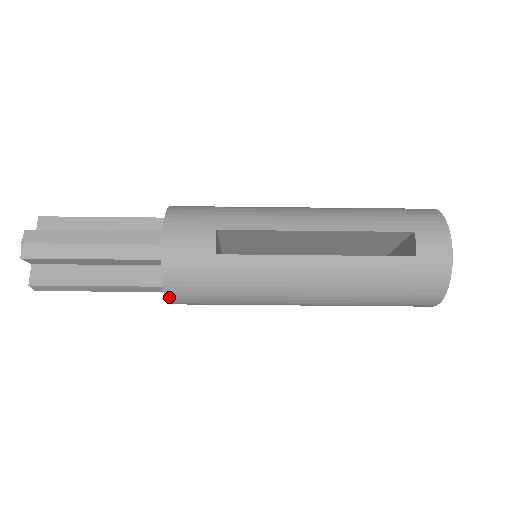
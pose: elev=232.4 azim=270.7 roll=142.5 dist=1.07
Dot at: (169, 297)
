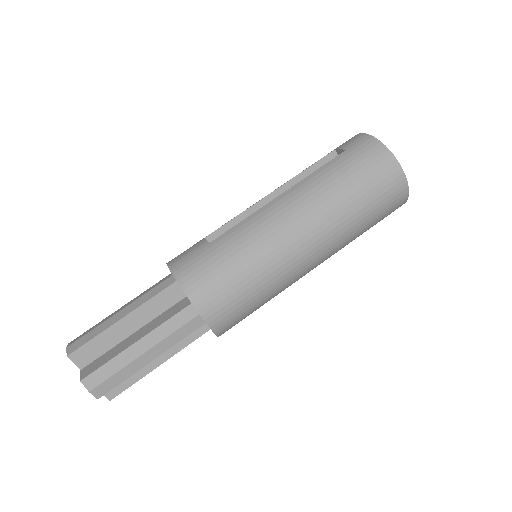
Dot at: (196, 302)
